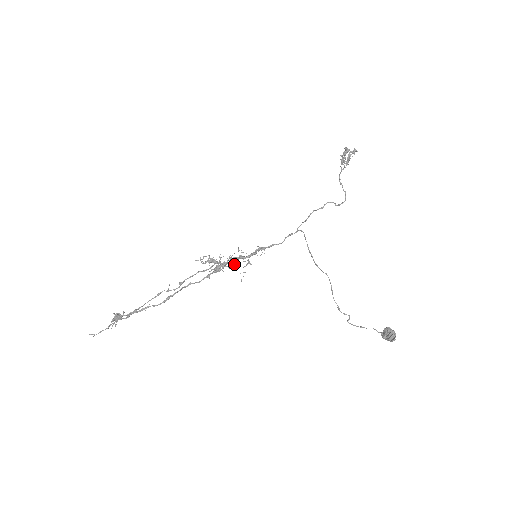
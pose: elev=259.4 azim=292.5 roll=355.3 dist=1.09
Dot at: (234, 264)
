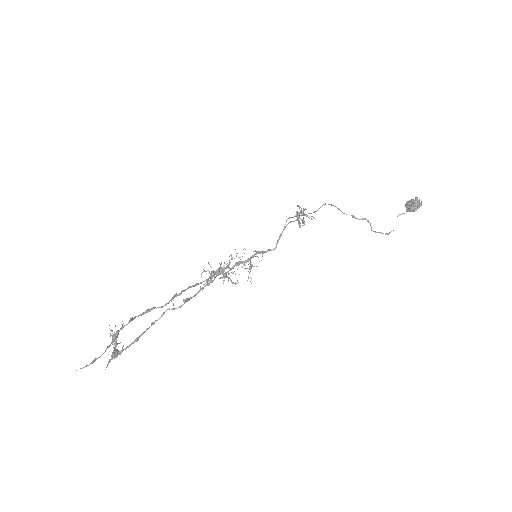
Dot at: occluded
